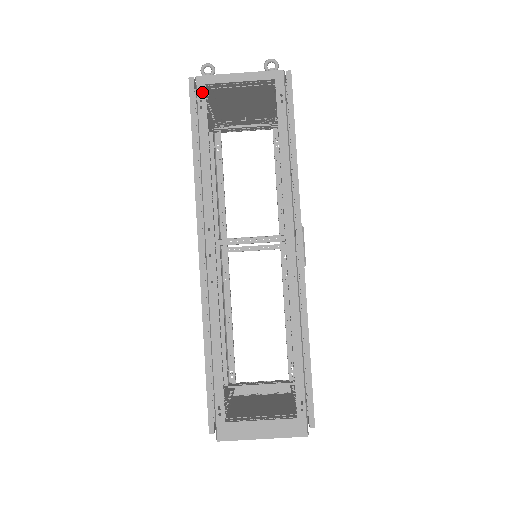
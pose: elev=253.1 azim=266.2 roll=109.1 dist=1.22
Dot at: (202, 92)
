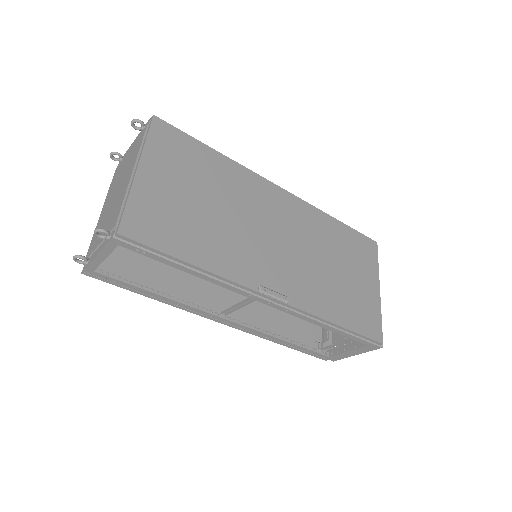
Dot at: (100, 275)
